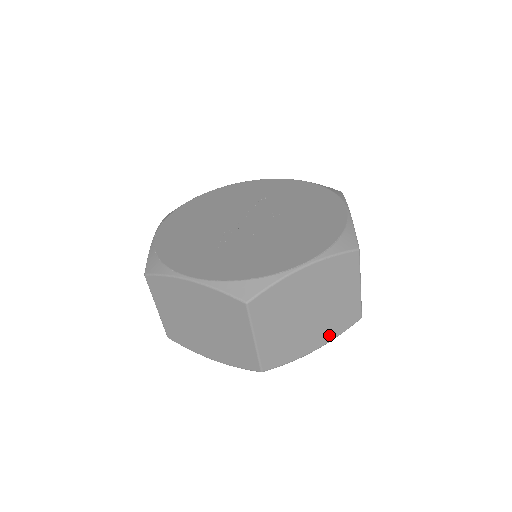
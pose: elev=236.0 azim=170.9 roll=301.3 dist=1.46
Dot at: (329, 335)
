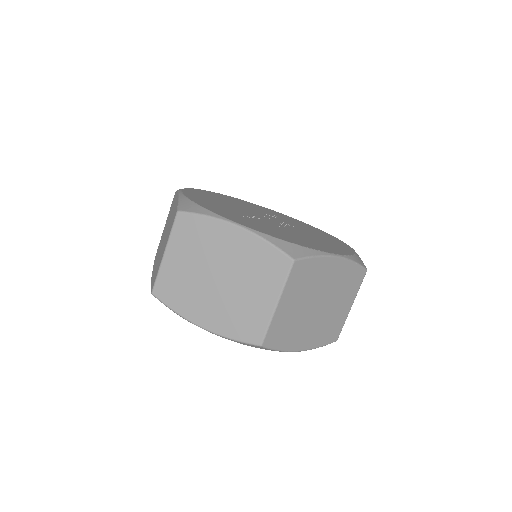
Dot at: (314, 342)
